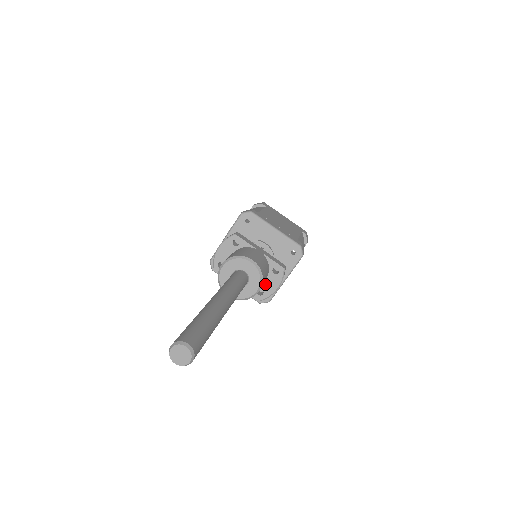
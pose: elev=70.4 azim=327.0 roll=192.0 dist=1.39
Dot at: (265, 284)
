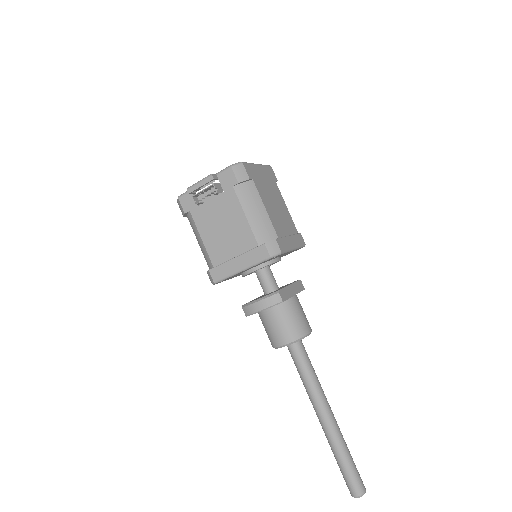
Dot at: occluded
